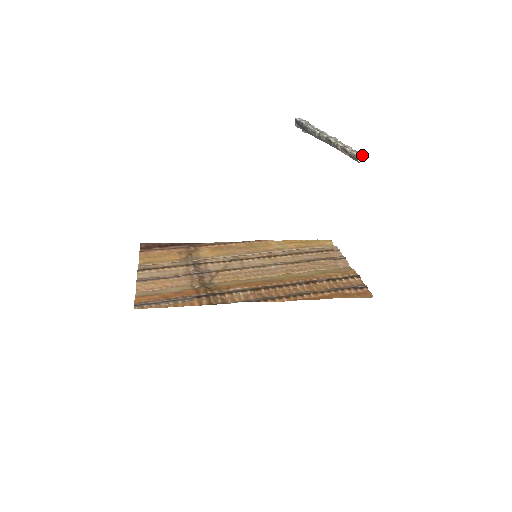
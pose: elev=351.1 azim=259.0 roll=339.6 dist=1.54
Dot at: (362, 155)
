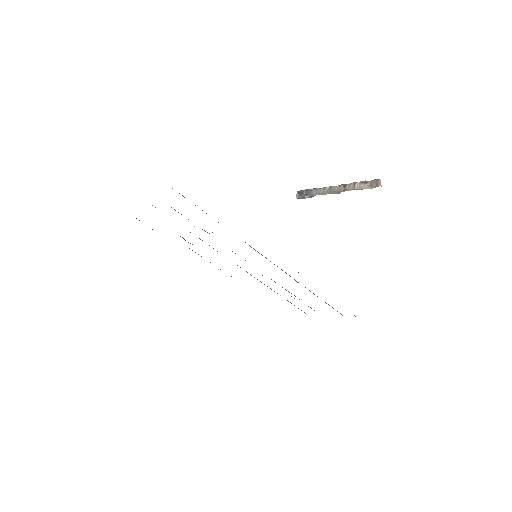
Dot at: occluded
